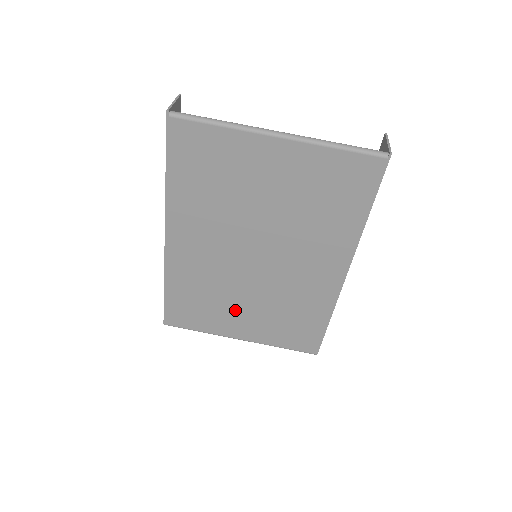
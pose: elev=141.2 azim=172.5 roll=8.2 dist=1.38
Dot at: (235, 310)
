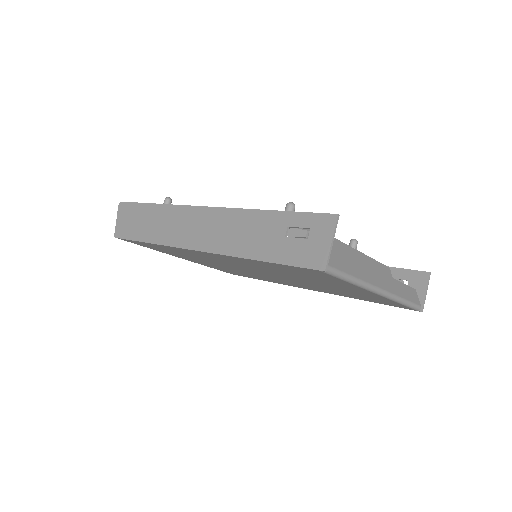
Dot at: occluded
